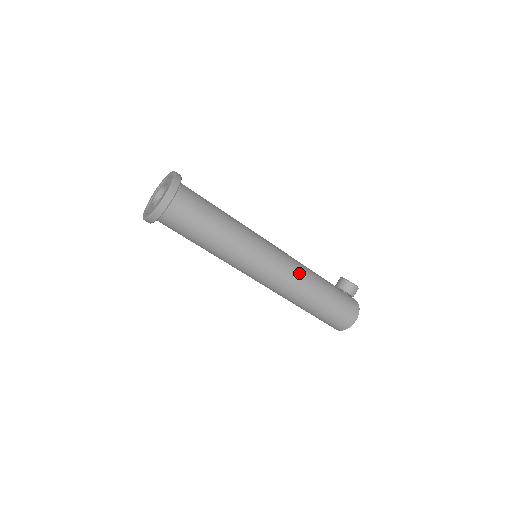
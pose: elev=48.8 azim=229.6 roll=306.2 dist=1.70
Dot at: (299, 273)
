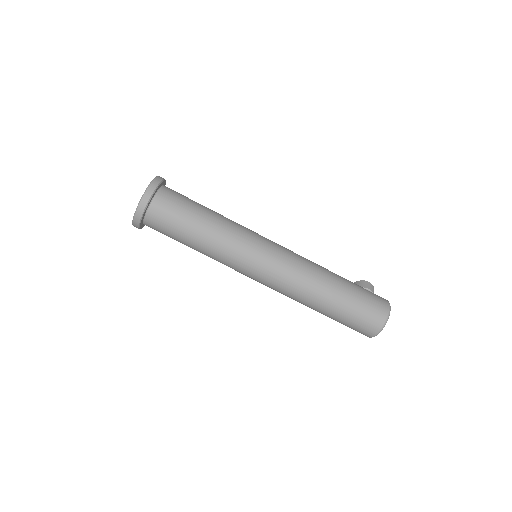
Dot at: (305, 259)
